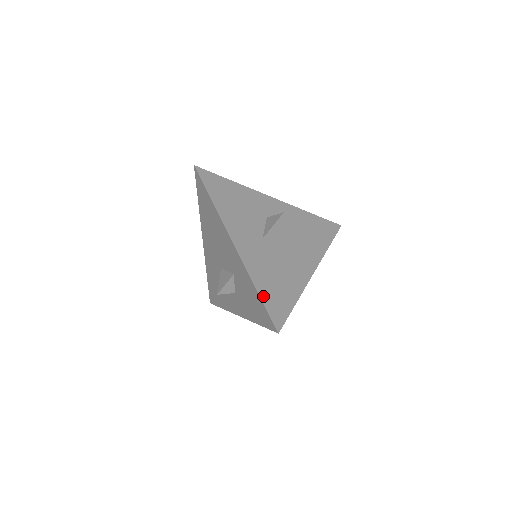
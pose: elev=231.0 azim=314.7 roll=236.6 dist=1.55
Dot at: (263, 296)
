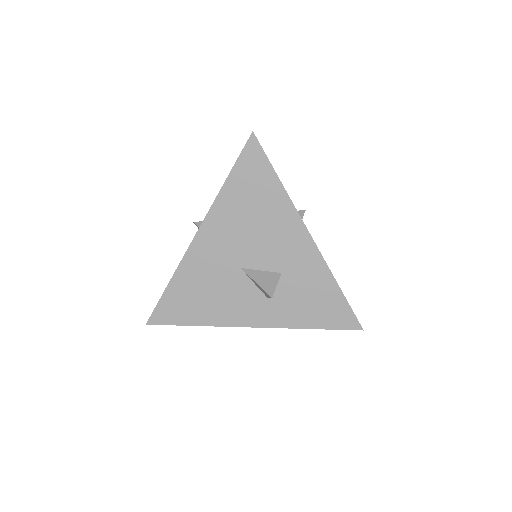
Dot at: (342, 293)
